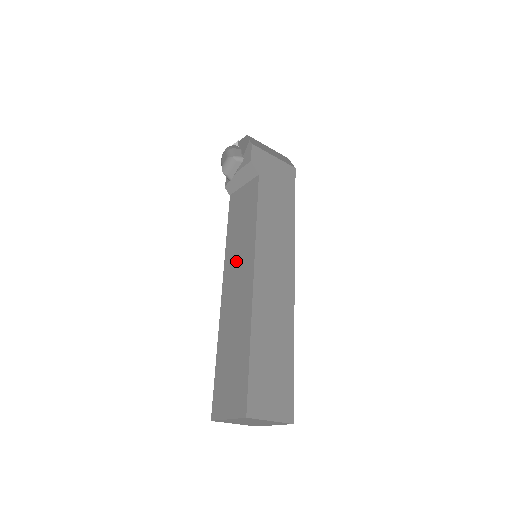
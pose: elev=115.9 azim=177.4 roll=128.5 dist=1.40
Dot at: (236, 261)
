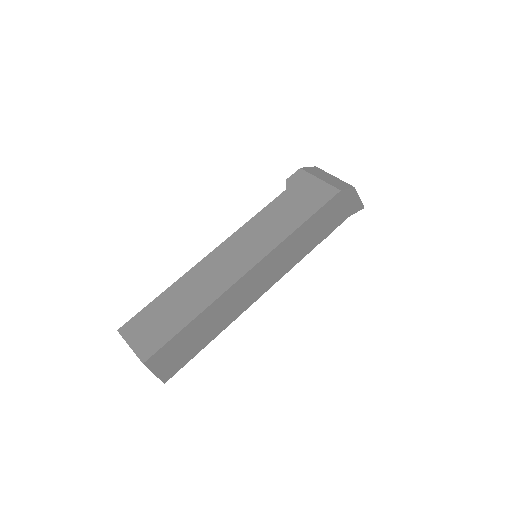
Dot at: occluded
